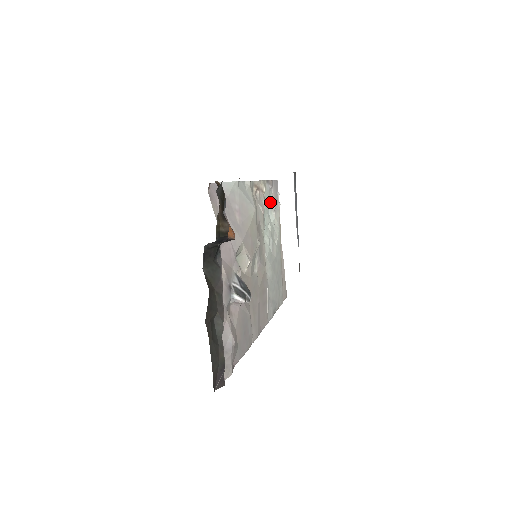
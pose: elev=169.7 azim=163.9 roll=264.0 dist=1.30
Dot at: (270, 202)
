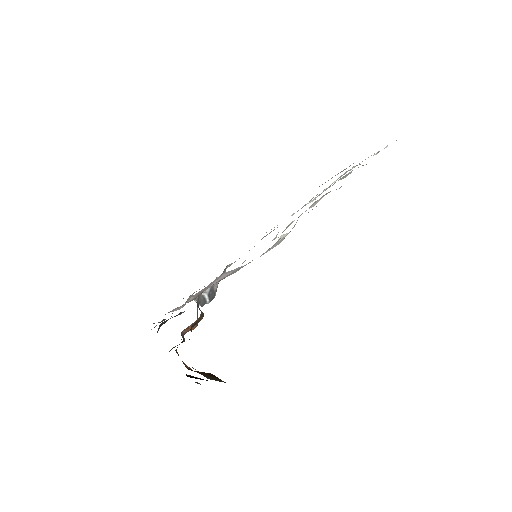
Dot at: (352, 170)
